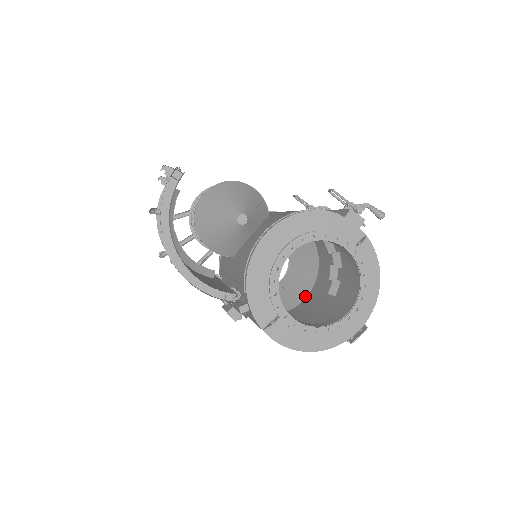
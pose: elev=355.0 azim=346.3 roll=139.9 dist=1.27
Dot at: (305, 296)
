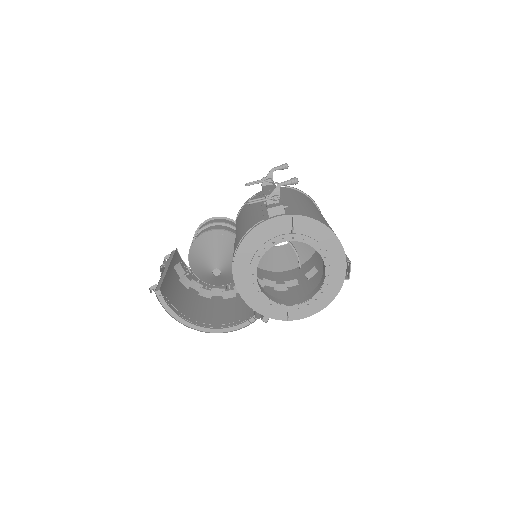
Dot at: occluded
